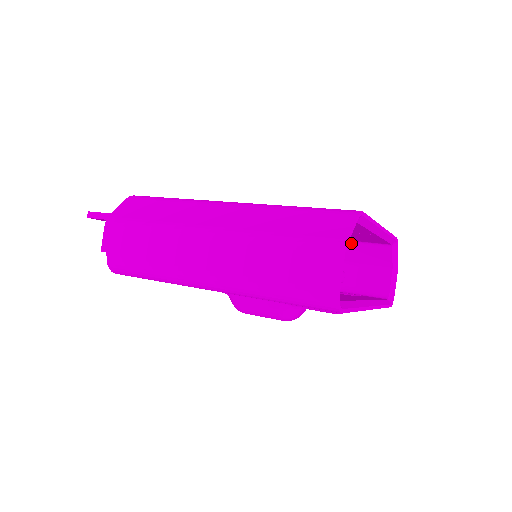
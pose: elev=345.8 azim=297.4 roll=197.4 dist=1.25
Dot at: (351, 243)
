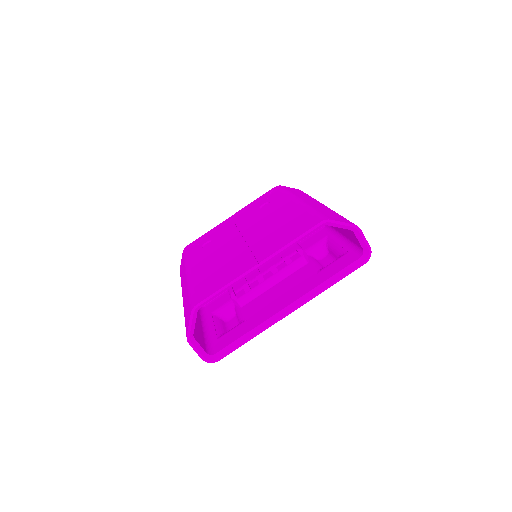
Dot at: occluded
